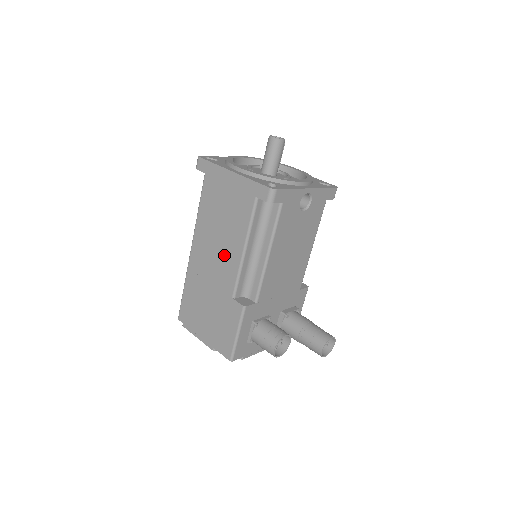
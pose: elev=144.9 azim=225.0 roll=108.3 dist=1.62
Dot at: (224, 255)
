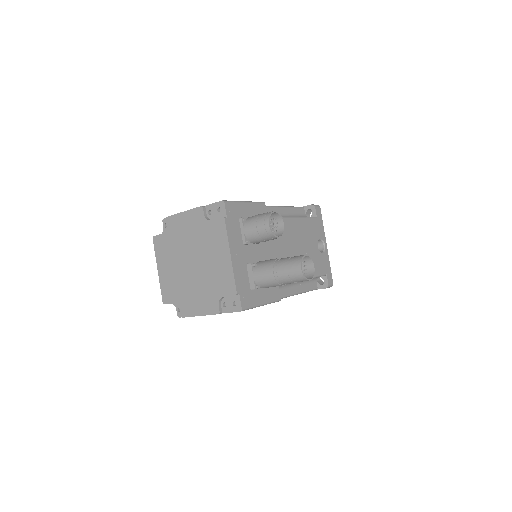
Dot at: occluded
